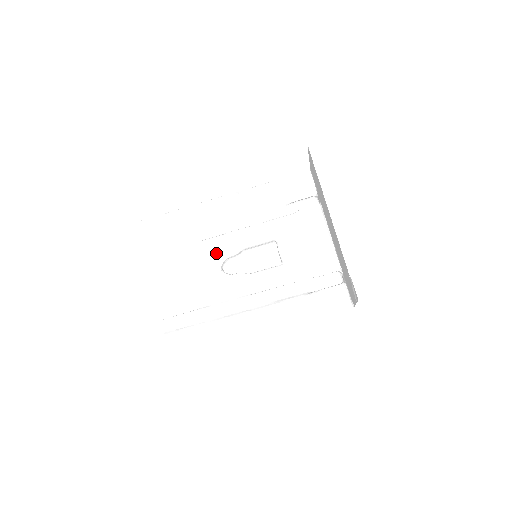
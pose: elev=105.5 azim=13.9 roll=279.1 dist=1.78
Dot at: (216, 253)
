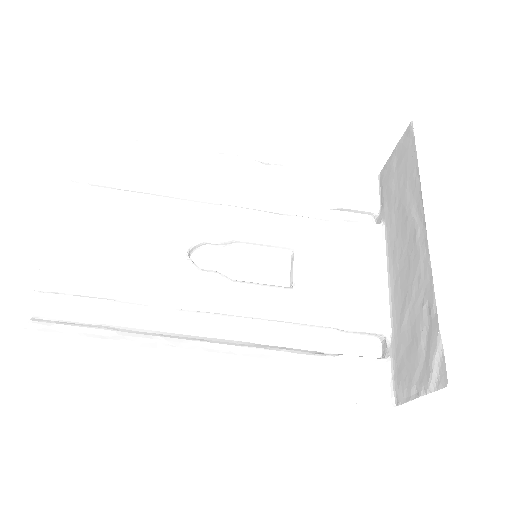
Dot at: (192, 225)
